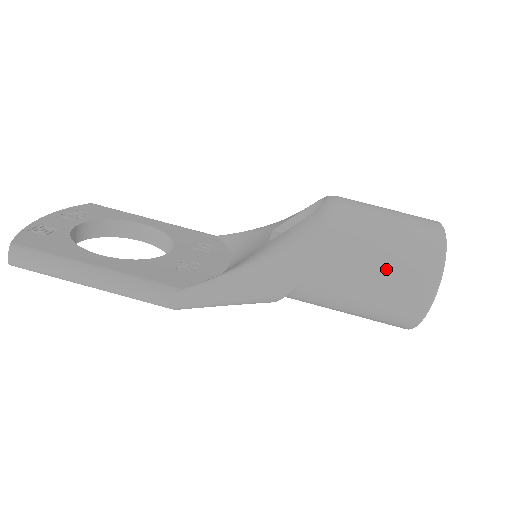
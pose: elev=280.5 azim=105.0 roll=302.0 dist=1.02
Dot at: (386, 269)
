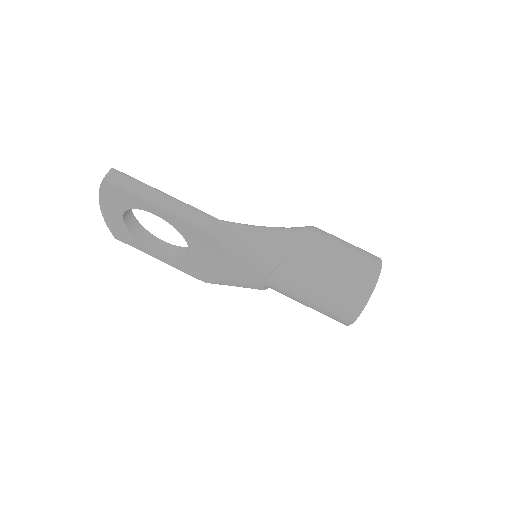
Dot at: (350, 253)
